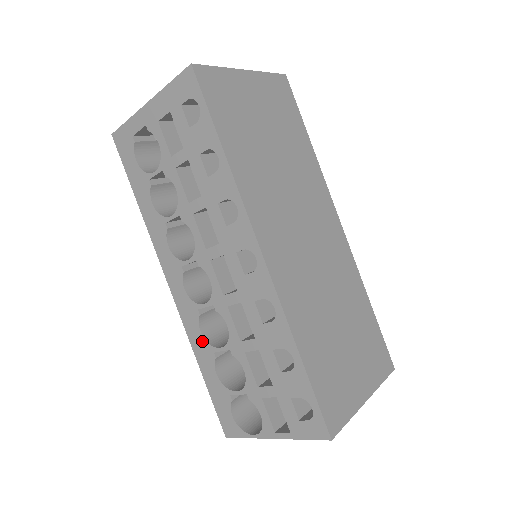
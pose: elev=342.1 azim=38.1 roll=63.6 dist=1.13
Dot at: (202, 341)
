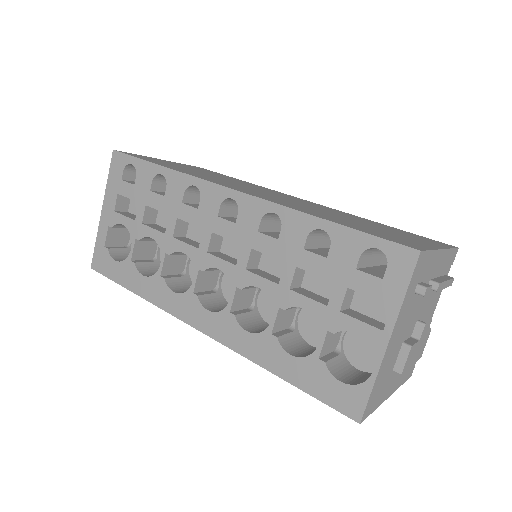
Dot at: (255, 339)
